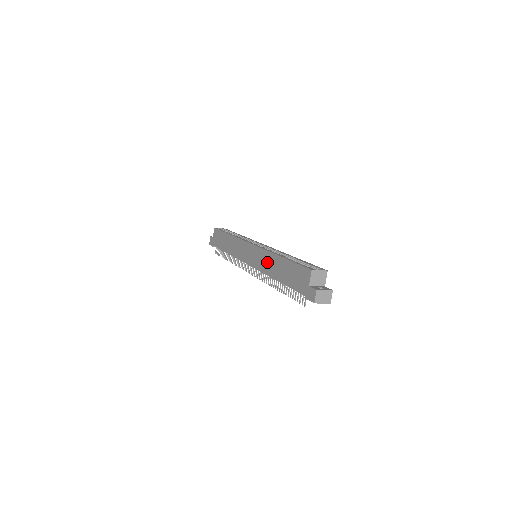
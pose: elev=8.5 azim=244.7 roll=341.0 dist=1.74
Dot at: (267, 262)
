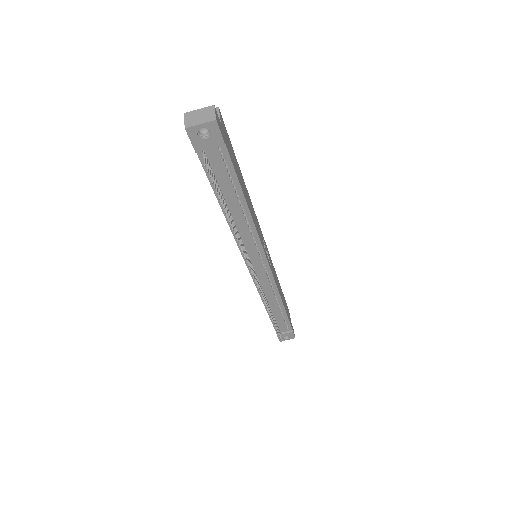
Dot at: occluded
